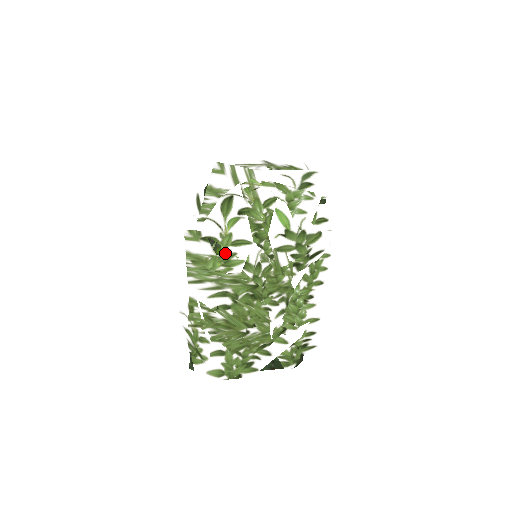
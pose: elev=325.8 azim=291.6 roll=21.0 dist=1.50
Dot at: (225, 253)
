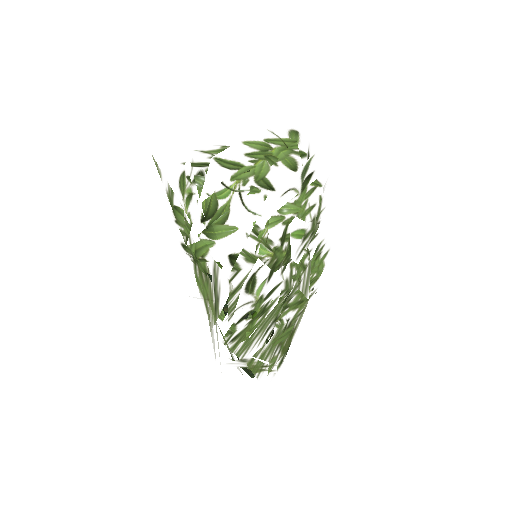
Dot at: (260, 310)
